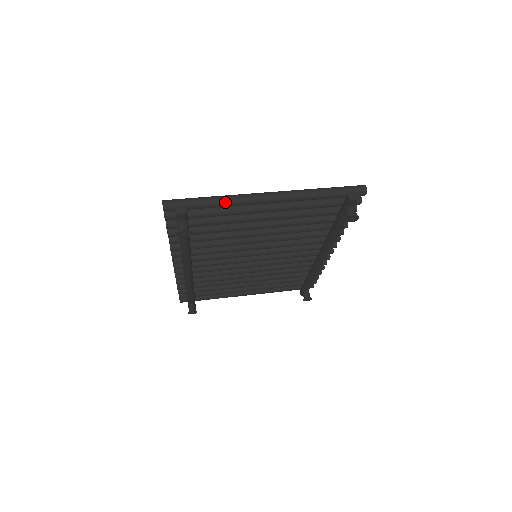
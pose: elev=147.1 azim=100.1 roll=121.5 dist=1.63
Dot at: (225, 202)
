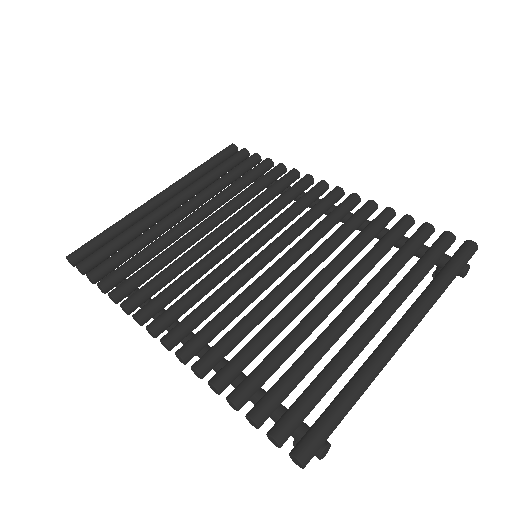
Dot at: (364, 391)
